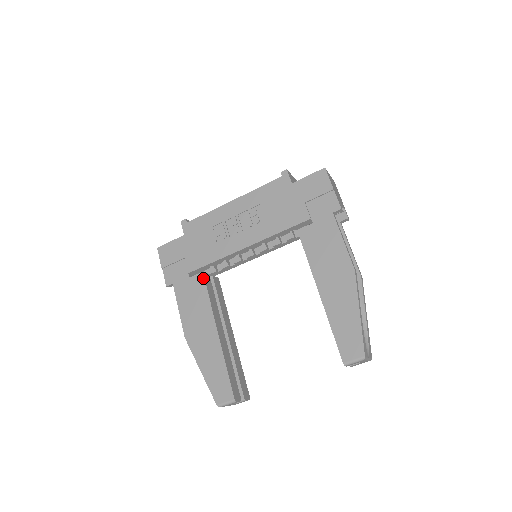
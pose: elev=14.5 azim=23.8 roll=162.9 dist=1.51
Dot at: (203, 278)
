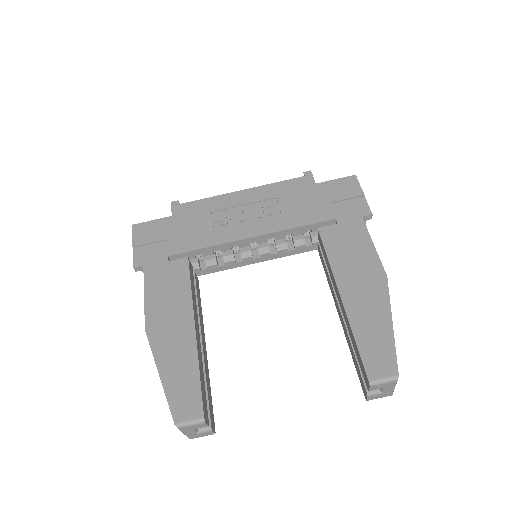
Dot at: (187, 264)
